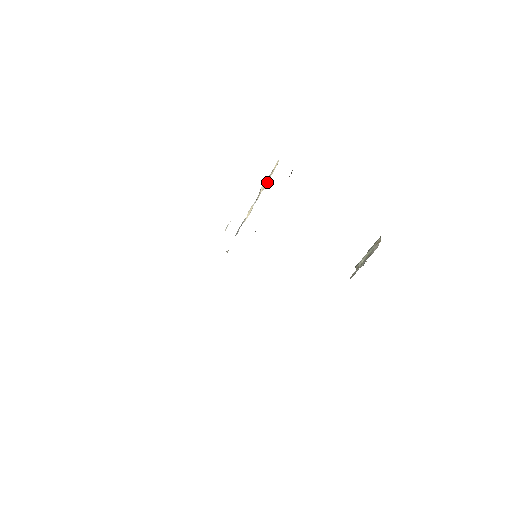
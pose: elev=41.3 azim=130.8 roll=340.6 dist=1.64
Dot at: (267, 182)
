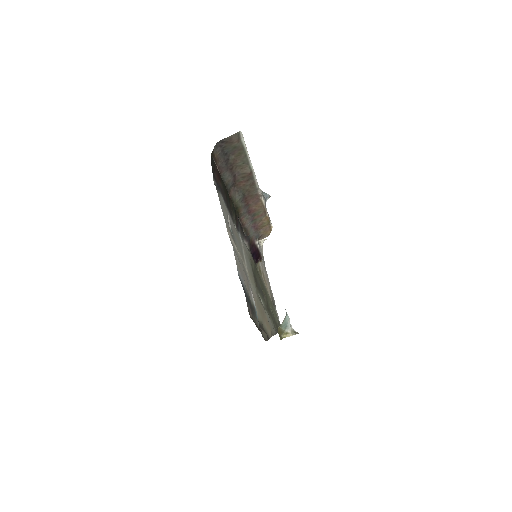
Dot at: occluded
